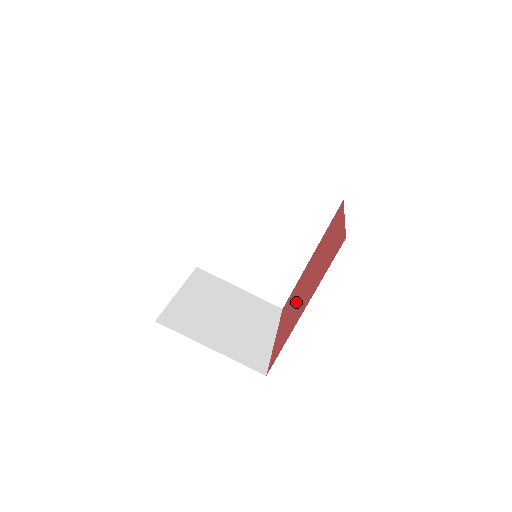
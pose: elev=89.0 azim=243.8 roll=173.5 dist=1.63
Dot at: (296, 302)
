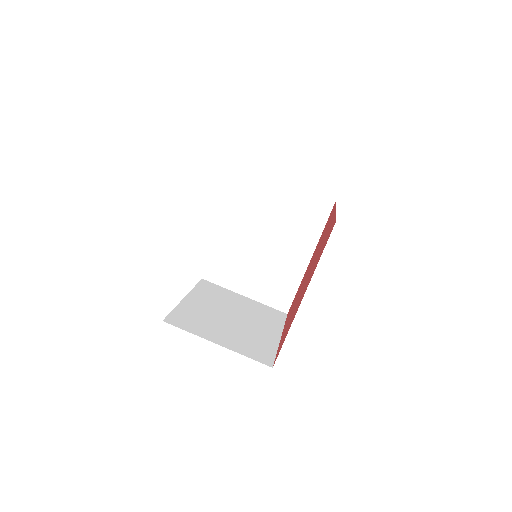
Dot at: occluded
